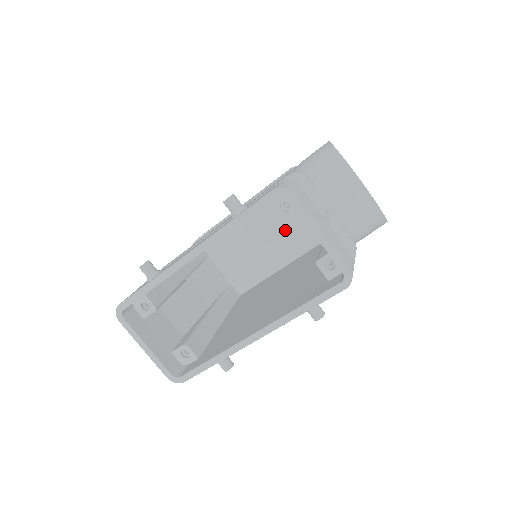
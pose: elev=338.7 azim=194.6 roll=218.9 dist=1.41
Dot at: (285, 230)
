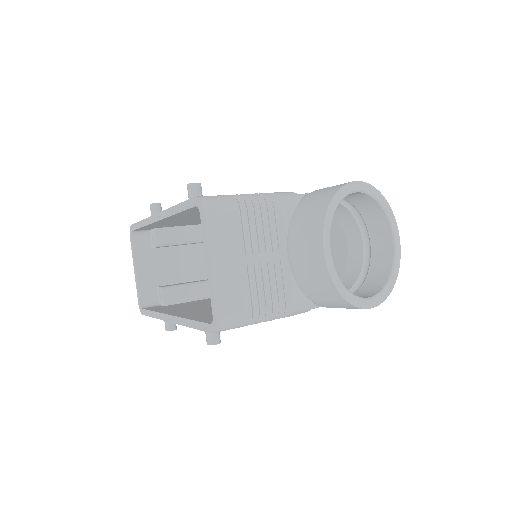
Dot at: occluded
